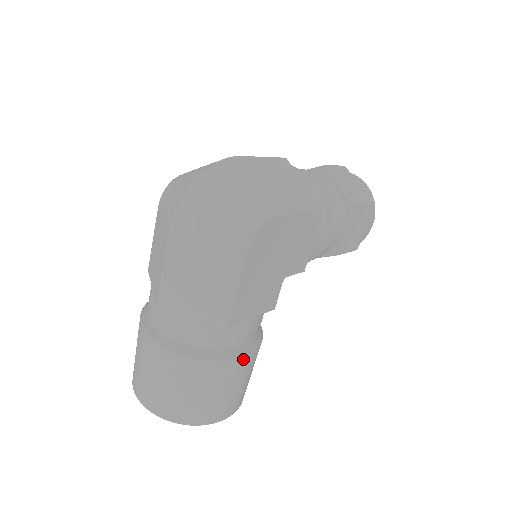
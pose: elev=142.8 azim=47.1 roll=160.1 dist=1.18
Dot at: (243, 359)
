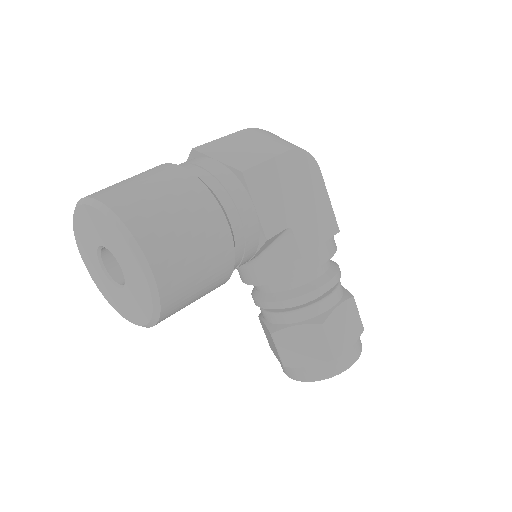
Dot at: (223, 219)
